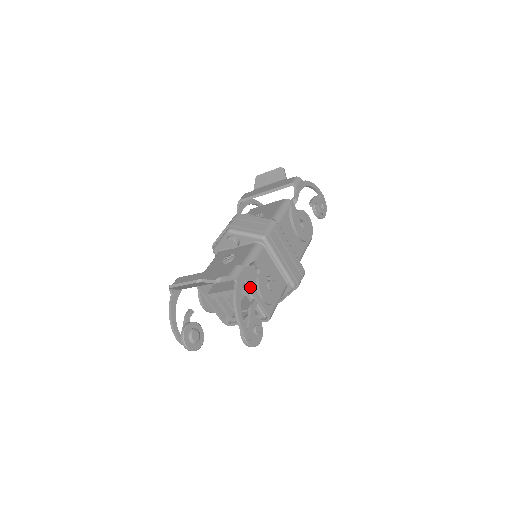
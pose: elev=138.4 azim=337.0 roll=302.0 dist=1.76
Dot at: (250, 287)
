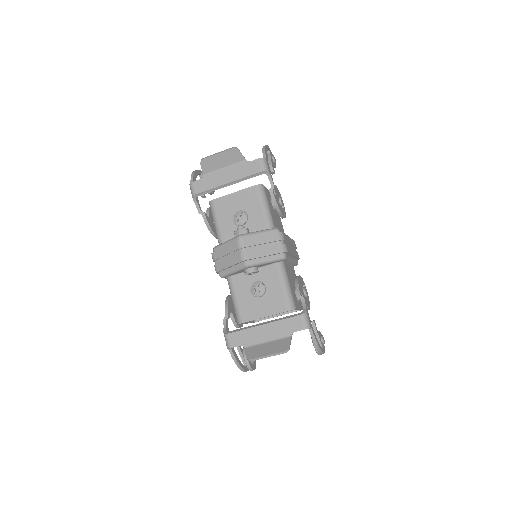
Dot at: (298, 309)
